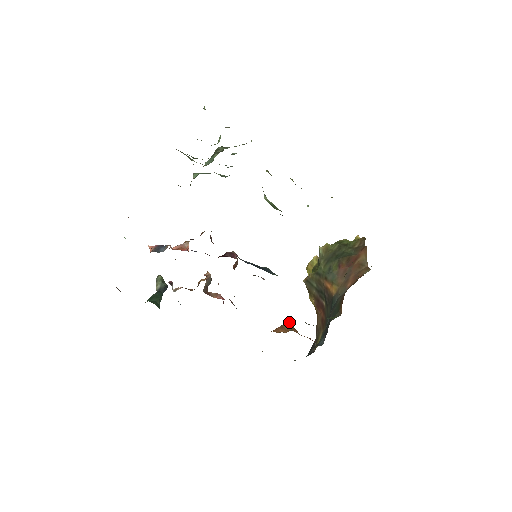
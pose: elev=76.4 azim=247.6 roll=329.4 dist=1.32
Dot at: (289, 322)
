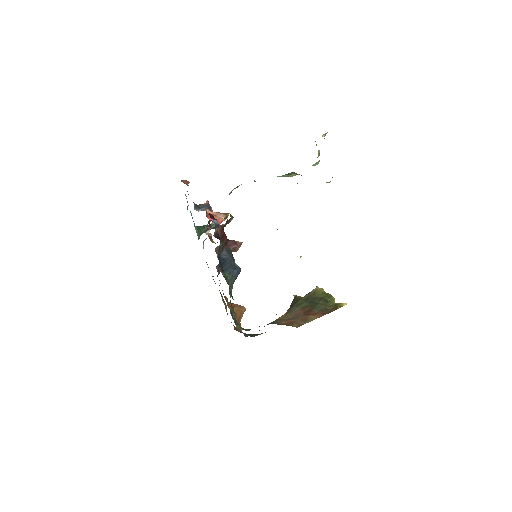
Dot at: (245, 308)
